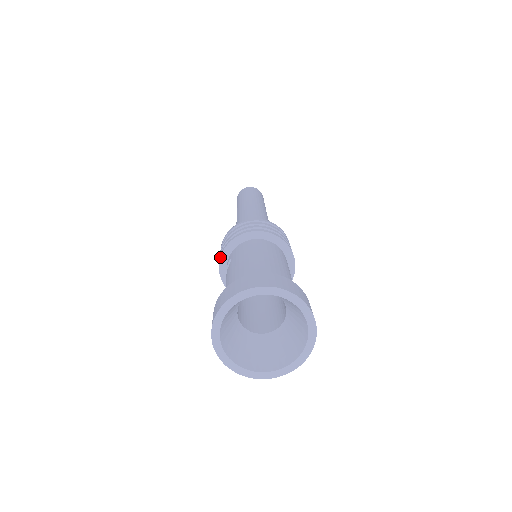
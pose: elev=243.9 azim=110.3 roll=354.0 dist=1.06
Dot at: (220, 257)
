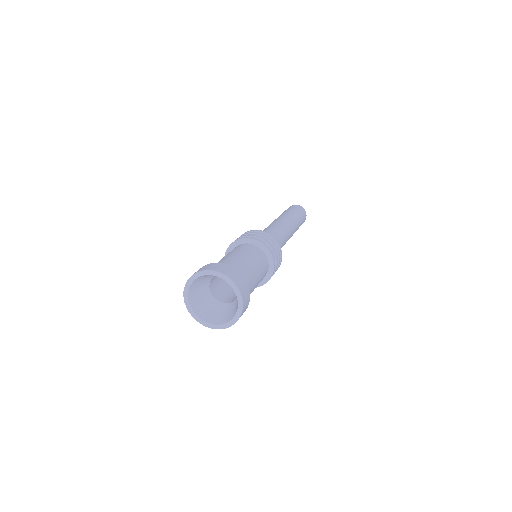
Dot at: (231, 244)
